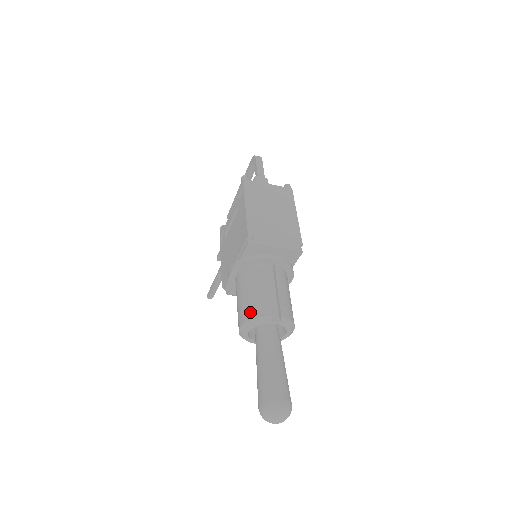
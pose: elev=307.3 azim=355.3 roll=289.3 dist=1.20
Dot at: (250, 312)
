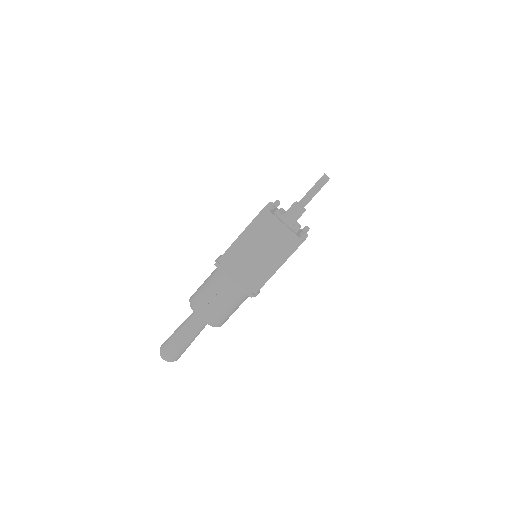
Dot at: (194, 299)
